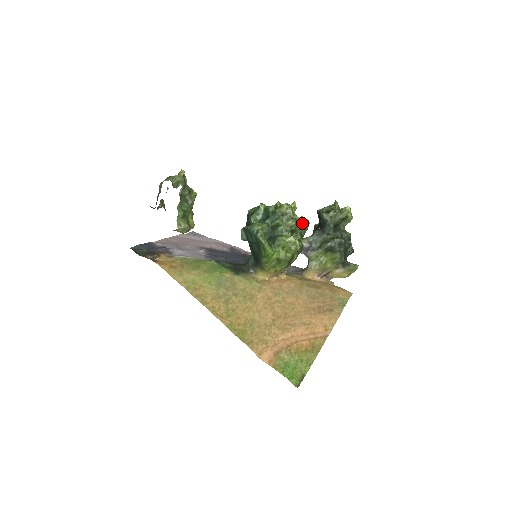
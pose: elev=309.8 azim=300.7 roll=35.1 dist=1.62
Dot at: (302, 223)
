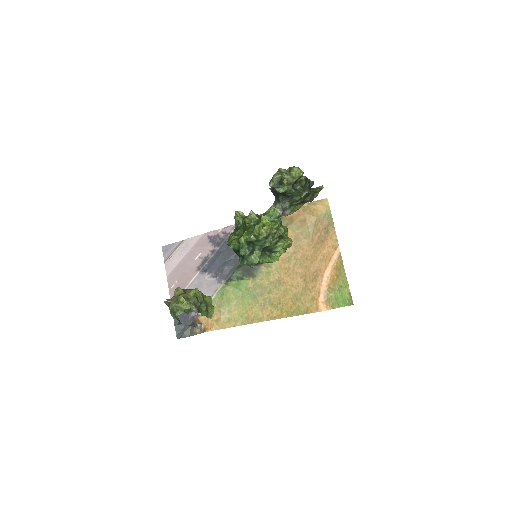
Dot at: (275, 216)
